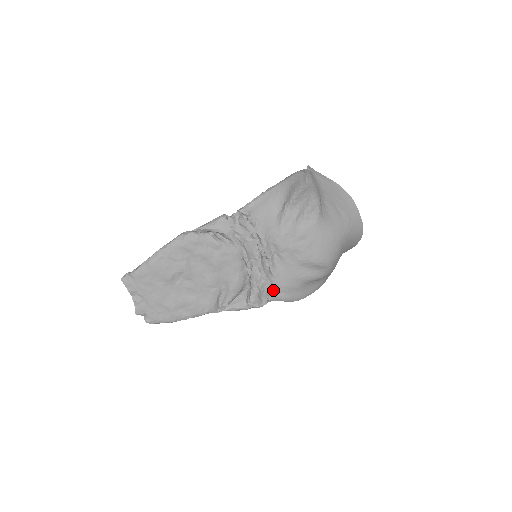
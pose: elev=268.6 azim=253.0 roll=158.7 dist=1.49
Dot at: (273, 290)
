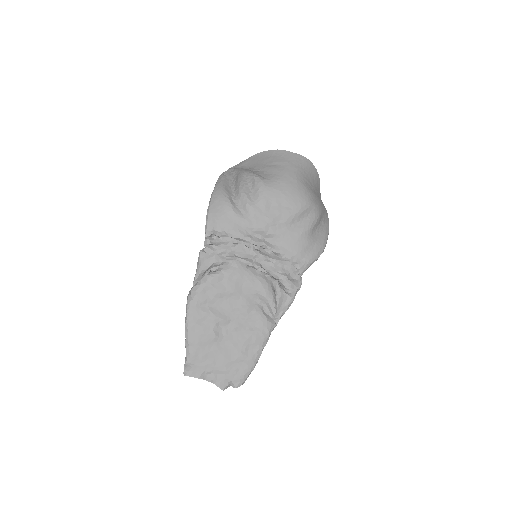
Dot at: (294, 264)
